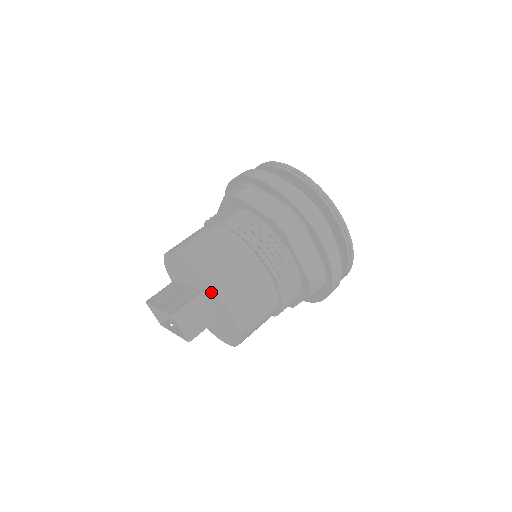
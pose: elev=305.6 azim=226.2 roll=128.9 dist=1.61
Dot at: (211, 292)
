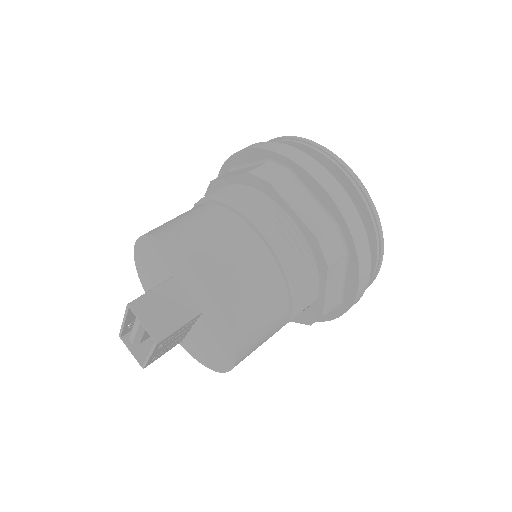
Dot at: (176, 260)
